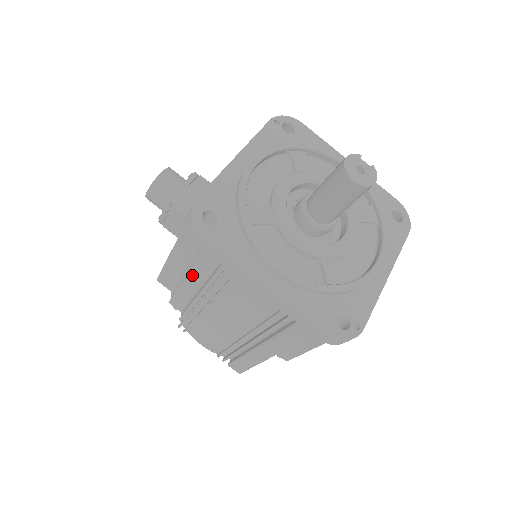
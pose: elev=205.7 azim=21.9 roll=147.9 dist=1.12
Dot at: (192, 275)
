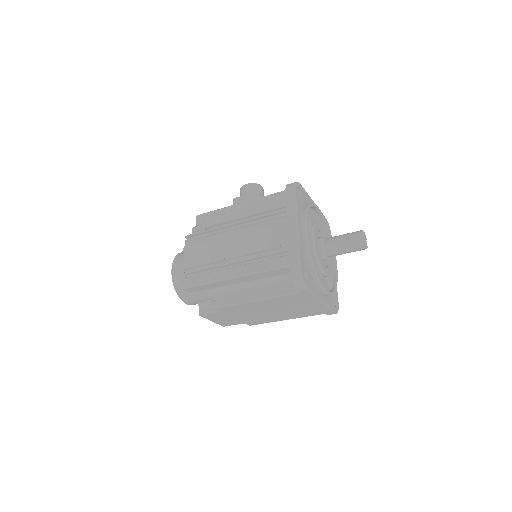
Dot at: (256, 205)
